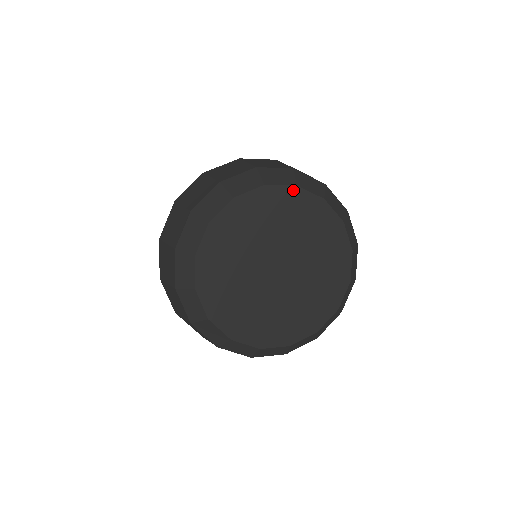
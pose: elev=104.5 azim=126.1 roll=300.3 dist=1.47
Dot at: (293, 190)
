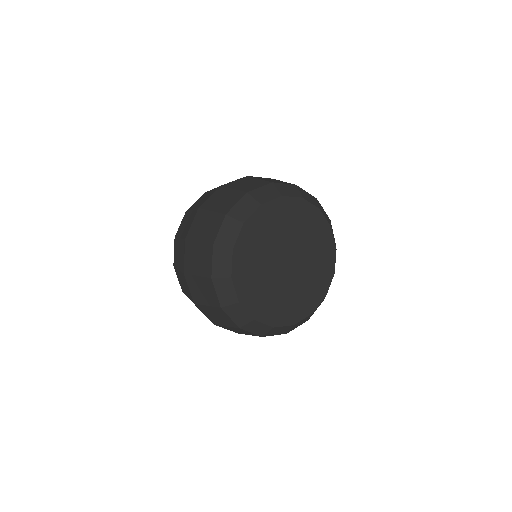
Dot at: (300, 201)
